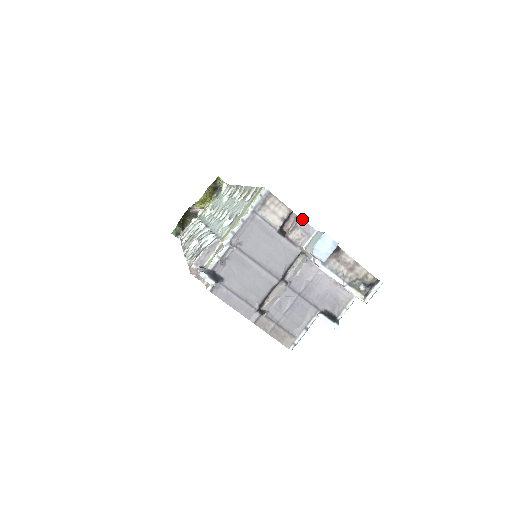
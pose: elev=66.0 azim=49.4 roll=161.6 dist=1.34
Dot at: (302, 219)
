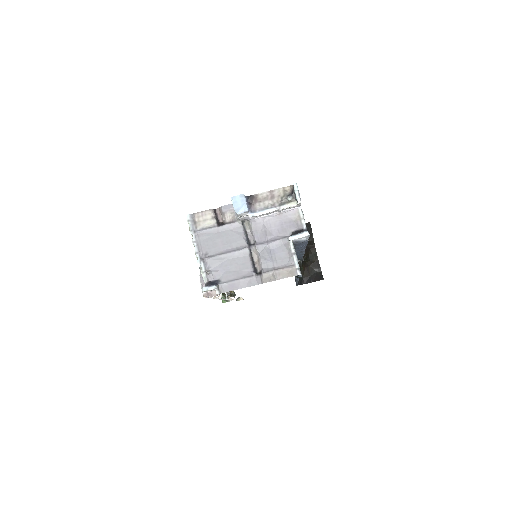
Dot at: (222, 206)
